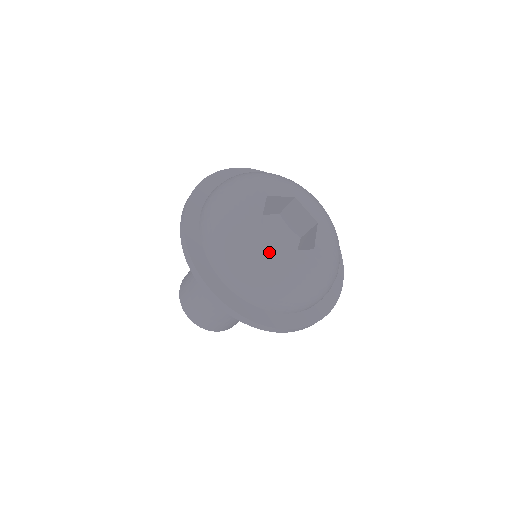
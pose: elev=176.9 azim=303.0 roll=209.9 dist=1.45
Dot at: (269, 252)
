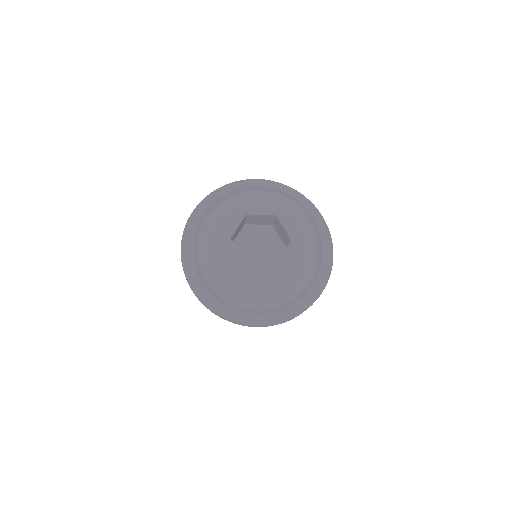
Dot at: (229, 265)
